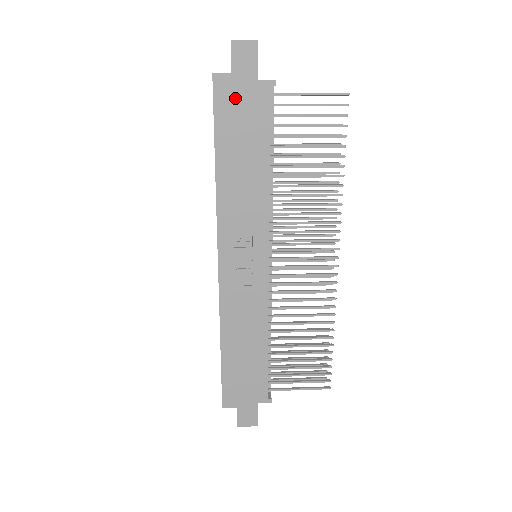
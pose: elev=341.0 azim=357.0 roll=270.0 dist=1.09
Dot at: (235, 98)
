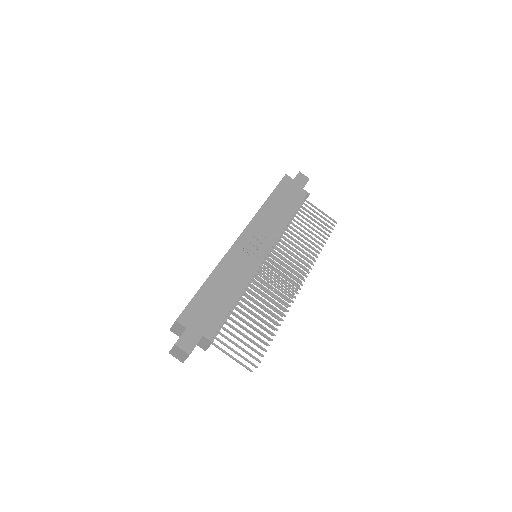
Dot at: (290, 187)
